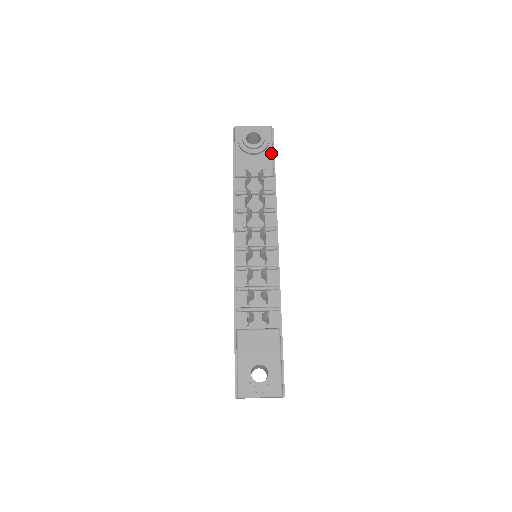
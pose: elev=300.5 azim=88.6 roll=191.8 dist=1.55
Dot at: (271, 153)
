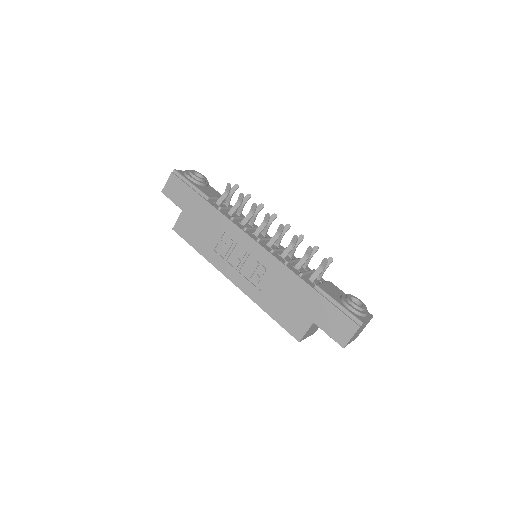
Dot at: (212, 187)
